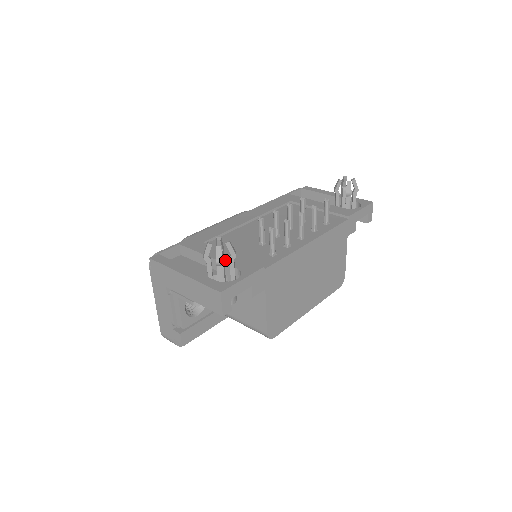
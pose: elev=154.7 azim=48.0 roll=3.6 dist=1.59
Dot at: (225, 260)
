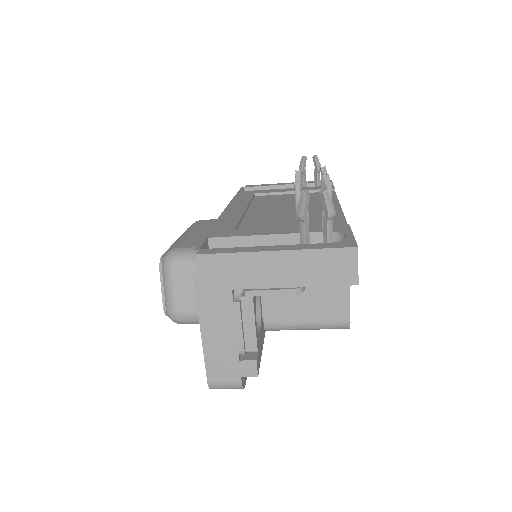
Dot at: (297, 231)
